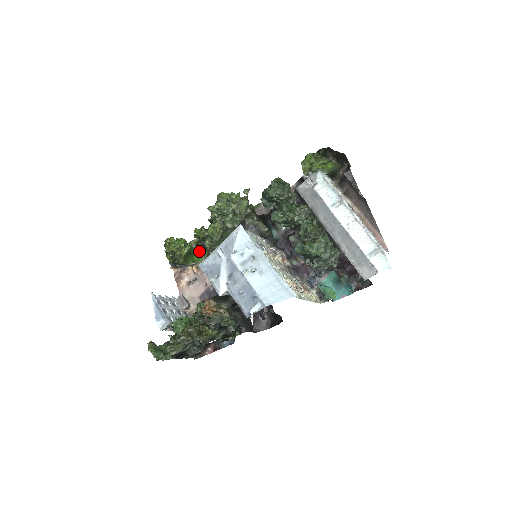
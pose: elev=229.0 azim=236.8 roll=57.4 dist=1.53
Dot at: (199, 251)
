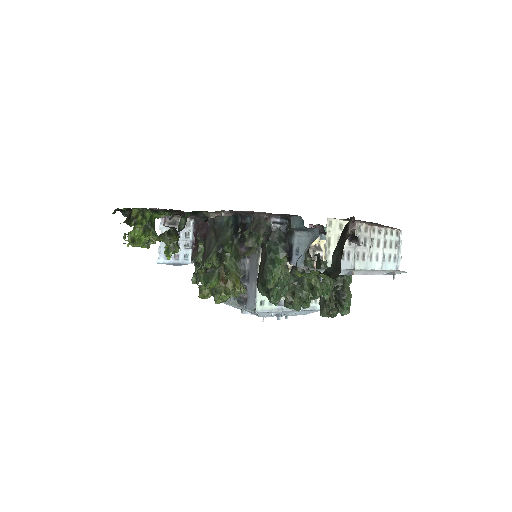
Dot at: (155, 211)
